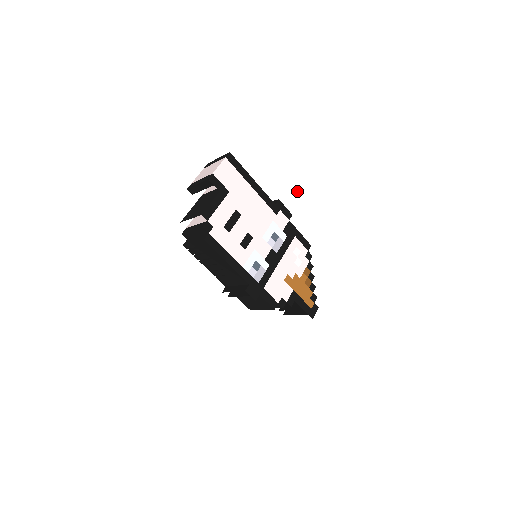
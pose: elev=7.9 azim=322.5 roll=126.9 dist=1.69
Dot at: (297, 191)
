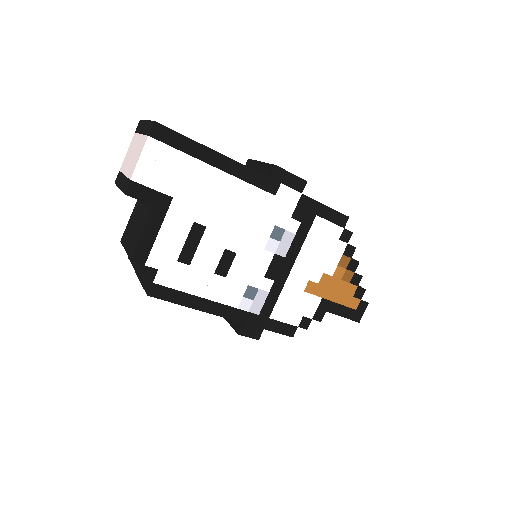
Dot at: (312, 132)
